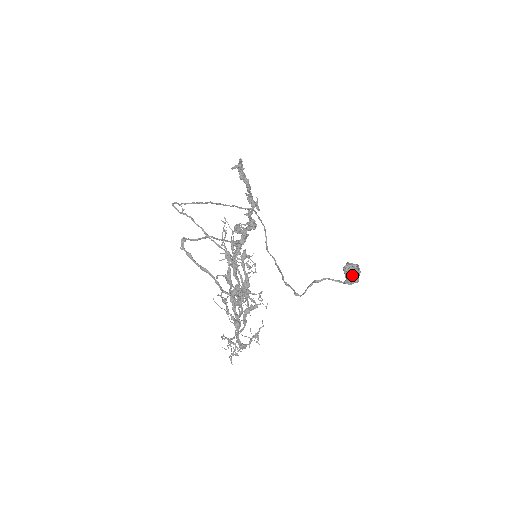
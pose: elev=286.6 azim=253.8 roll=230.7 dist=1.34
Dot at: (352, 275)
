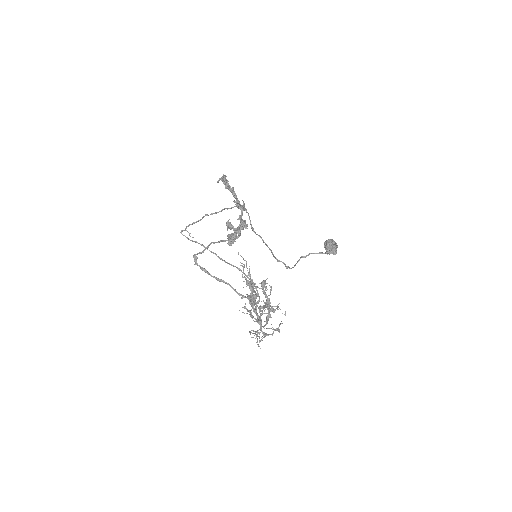
Dot at: (332, 250)
